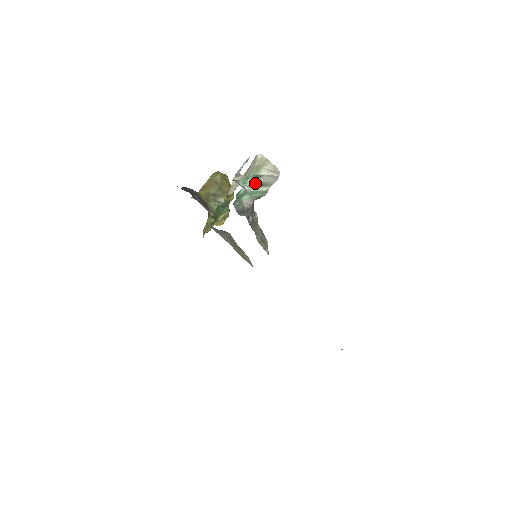
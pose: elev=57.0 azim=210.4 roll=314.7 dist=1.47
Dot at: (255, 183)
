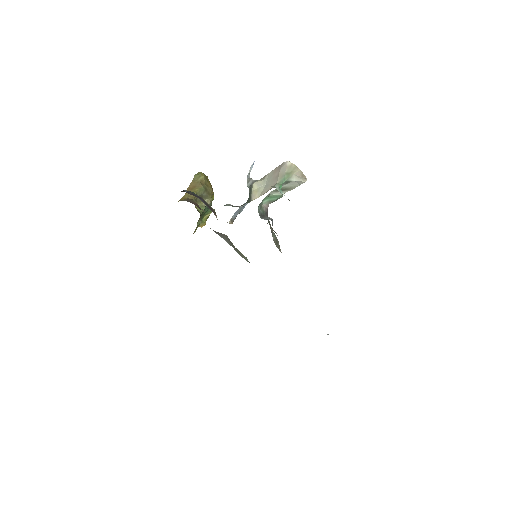
Dot at: occluded
